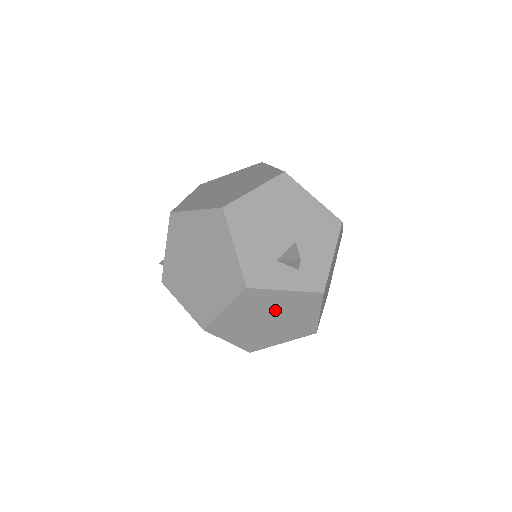
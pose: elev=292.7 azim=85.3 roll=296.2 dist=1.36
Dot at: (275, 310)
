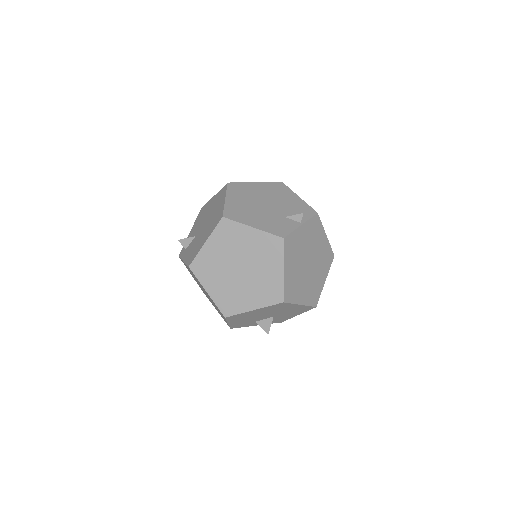
Dot at: occluded
